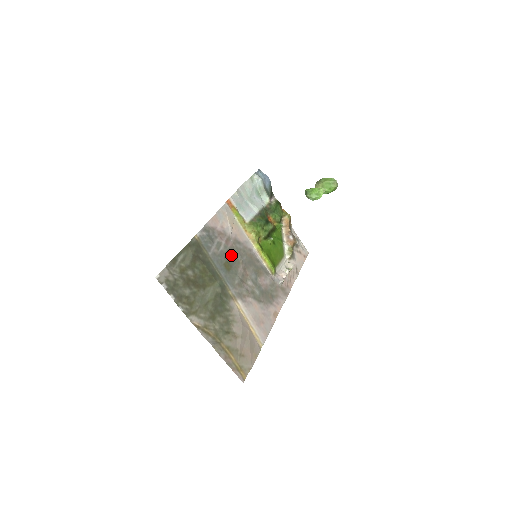
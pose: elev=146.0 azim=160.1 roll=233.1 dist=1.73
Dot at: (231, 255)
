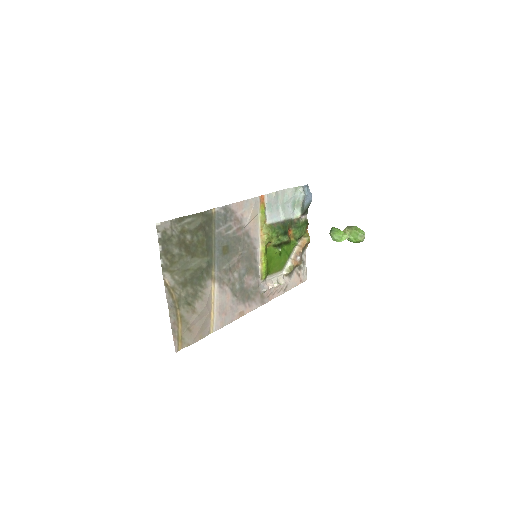
Dot at: (235, 243)
